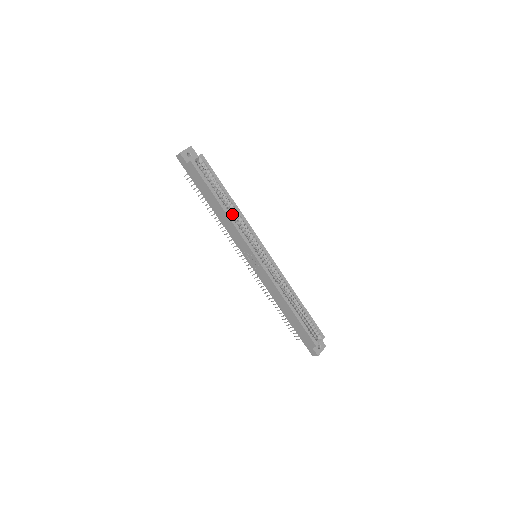
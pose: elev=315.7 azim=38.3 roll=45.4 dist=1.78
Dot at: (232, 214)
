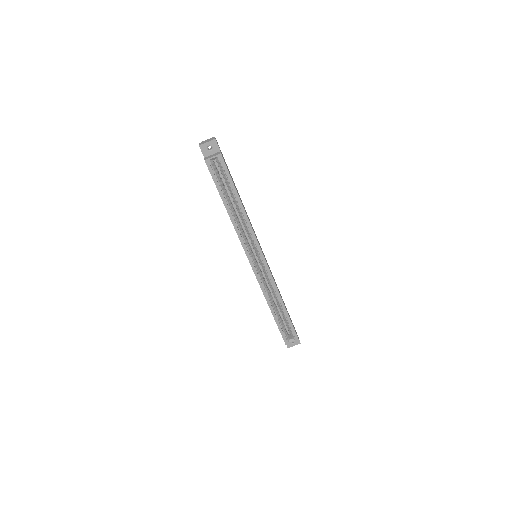
Dot at: (240, 216)
